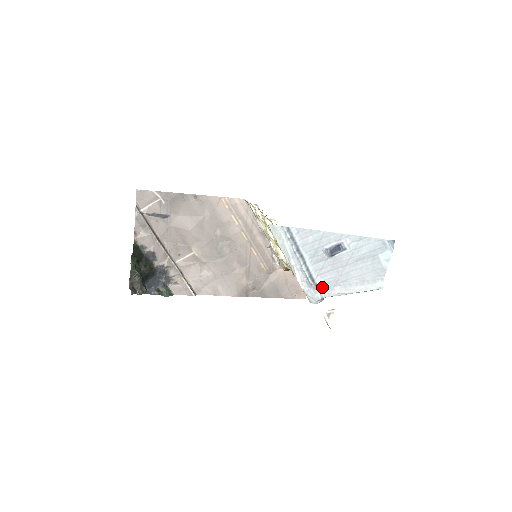
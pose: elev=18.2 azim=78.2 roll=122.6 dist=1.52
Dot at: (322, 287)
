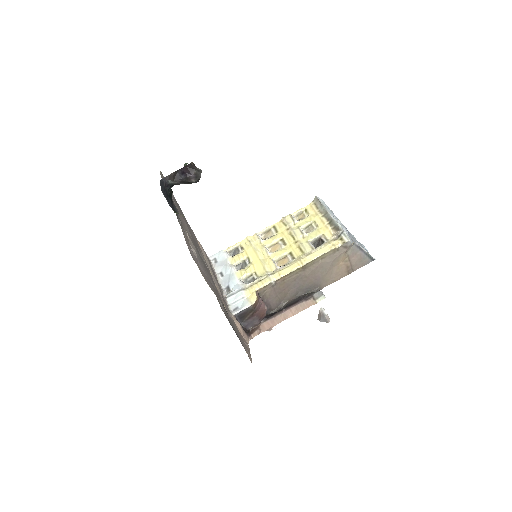
Dot at: occluded
